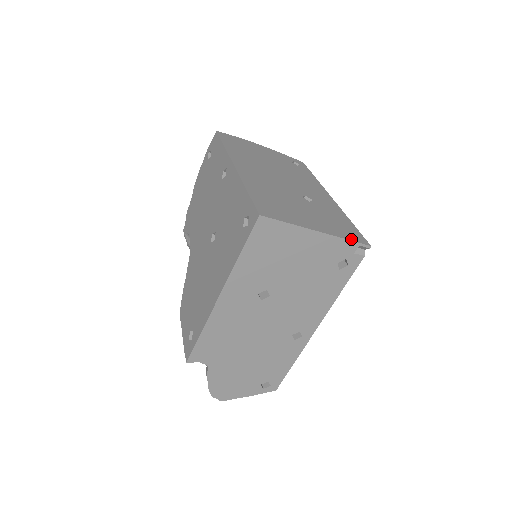
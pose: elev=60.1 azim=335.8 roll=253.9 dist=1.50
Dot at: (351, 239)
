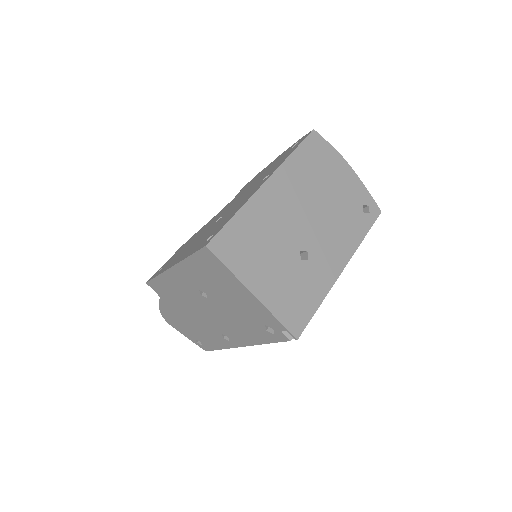
Dot at: (283, 321)
